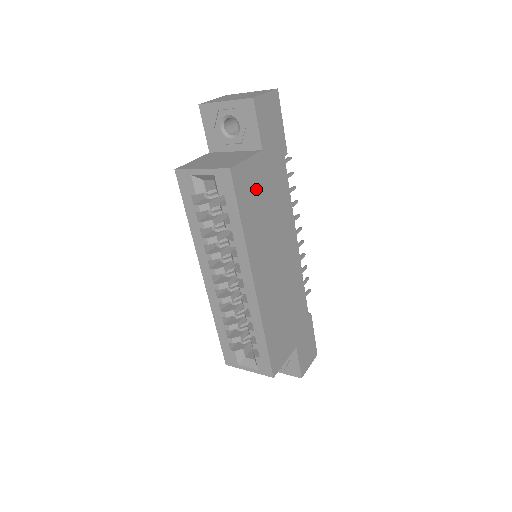
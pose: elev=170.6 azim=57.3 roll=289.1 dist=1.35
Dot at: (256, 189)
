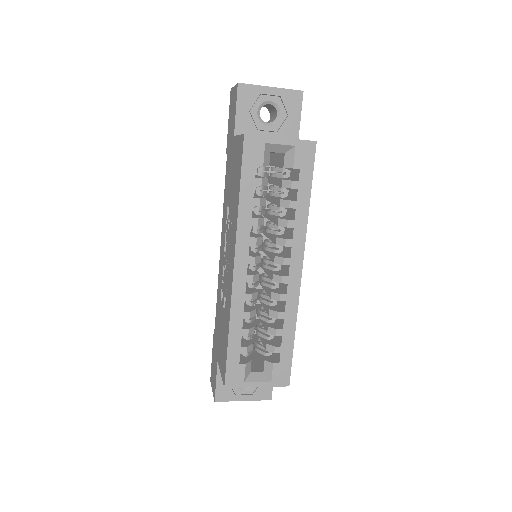
Dot at: occluded
